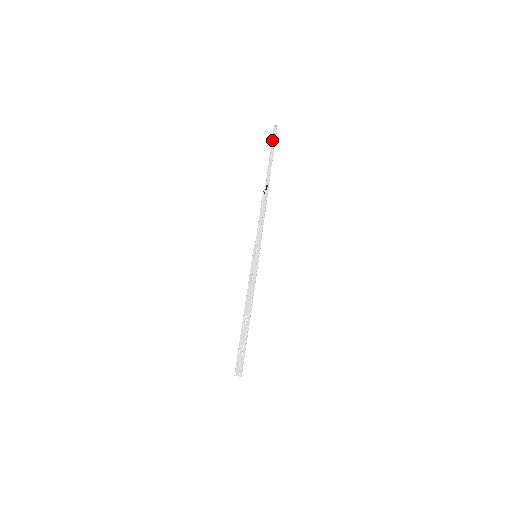
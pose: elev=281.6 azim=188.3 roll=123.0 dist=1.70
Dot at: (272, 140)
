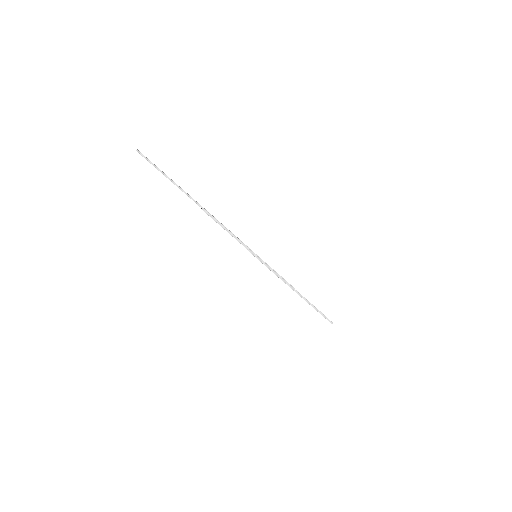
Dot at: (152, 163)
